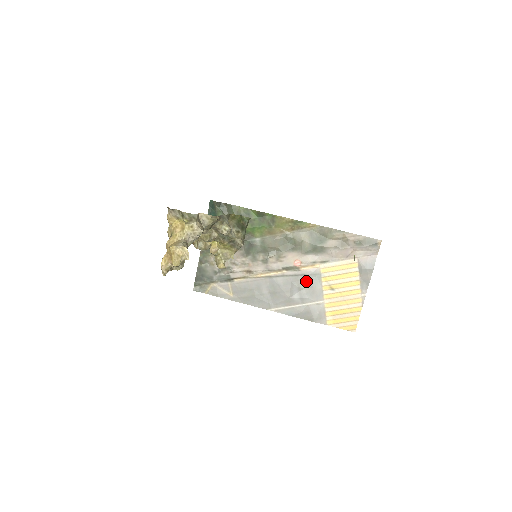
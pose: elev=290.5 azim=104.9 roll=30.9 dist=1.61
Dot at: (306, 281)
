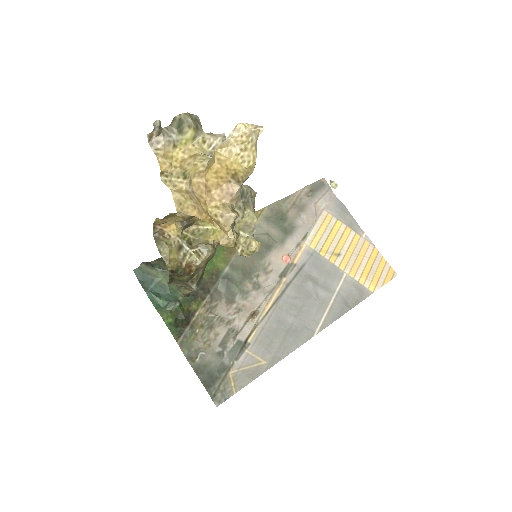
Dot at: (311, 269)
